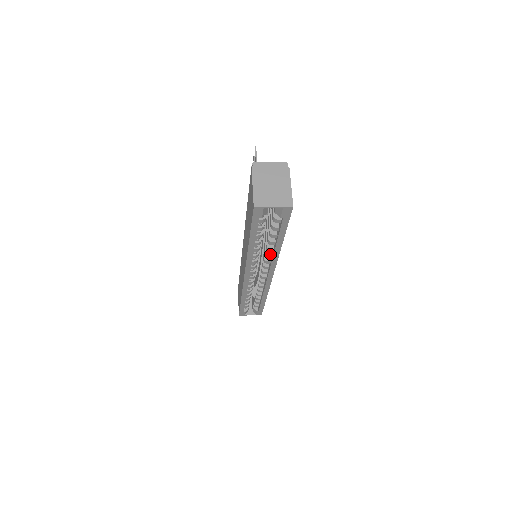
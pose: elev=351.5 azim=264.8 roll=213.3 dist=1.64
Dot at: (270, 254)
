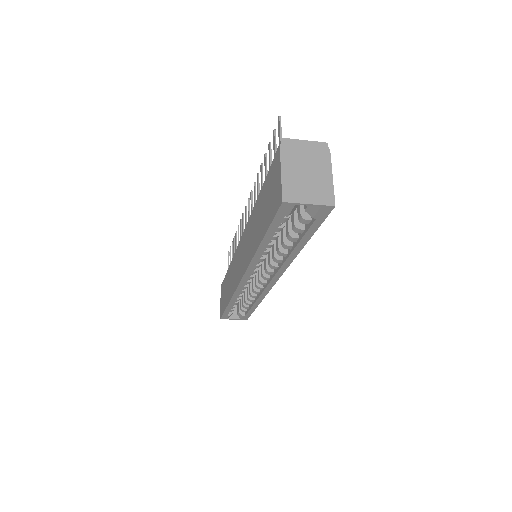
Dot at: (280, 258)
